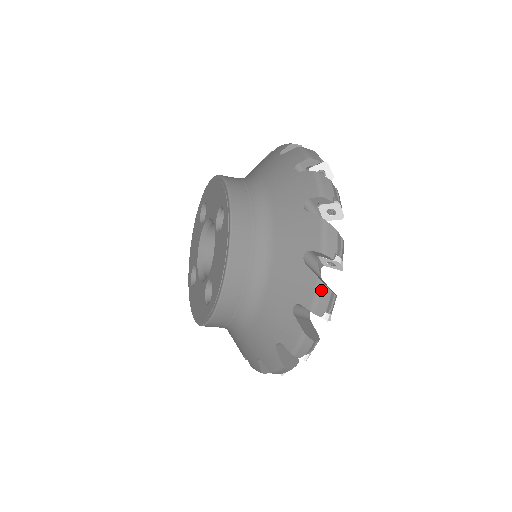
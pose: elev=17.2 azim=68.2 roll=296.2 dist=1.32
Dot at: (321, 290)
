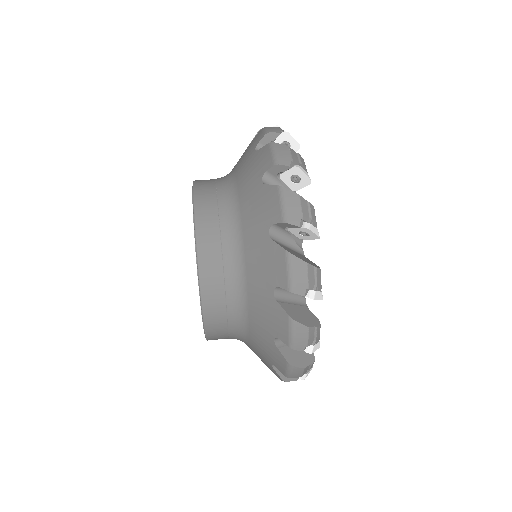
Dot at: occluded
